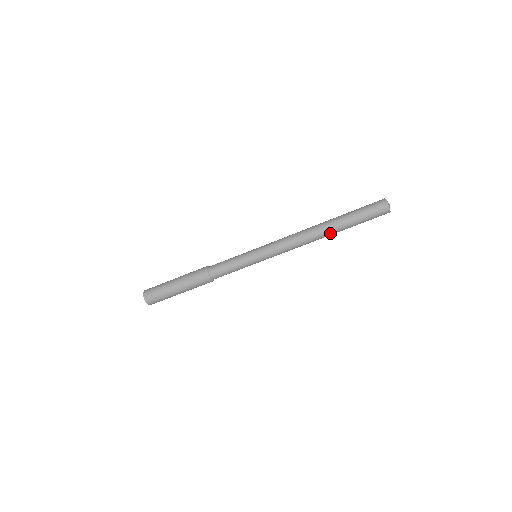
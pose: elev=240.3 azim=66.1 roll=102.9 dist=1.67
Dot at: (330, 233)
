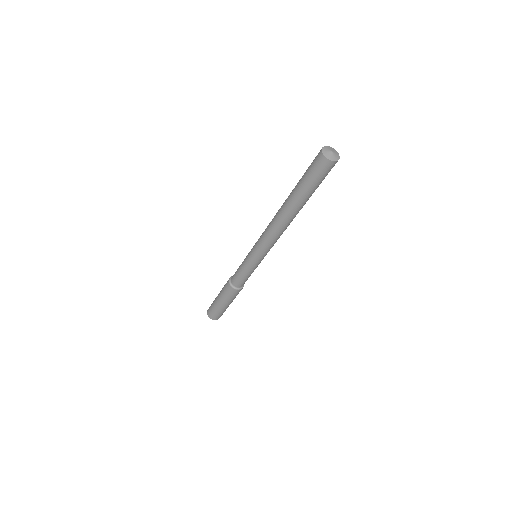
Dot at: (290, 210)
